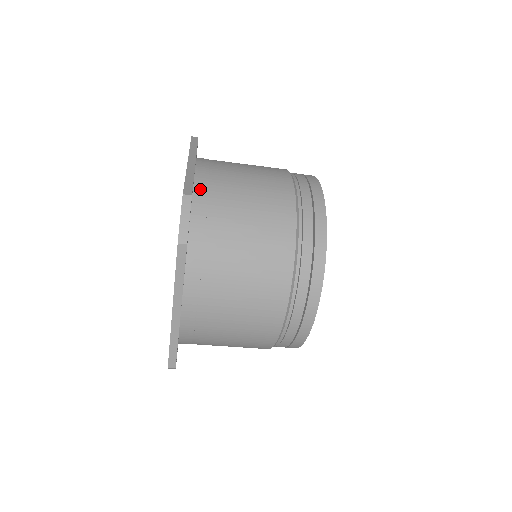
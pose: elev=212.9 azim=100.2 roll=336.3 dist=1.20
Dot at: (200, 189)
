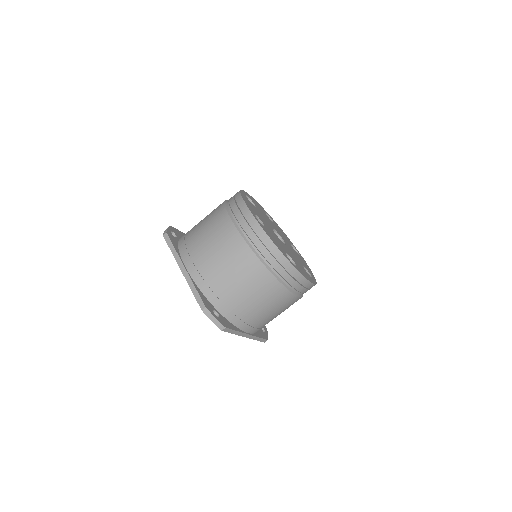
Dot at: occluded
